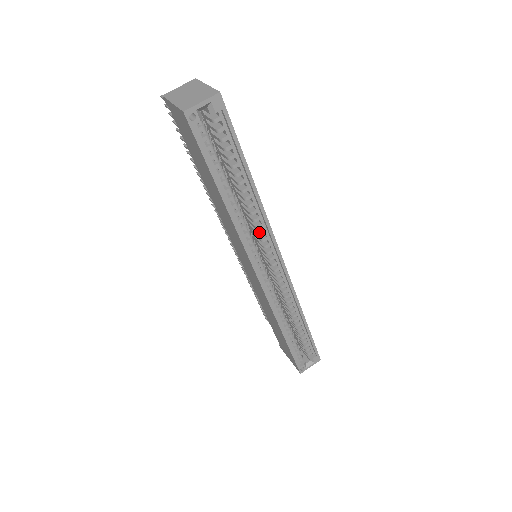
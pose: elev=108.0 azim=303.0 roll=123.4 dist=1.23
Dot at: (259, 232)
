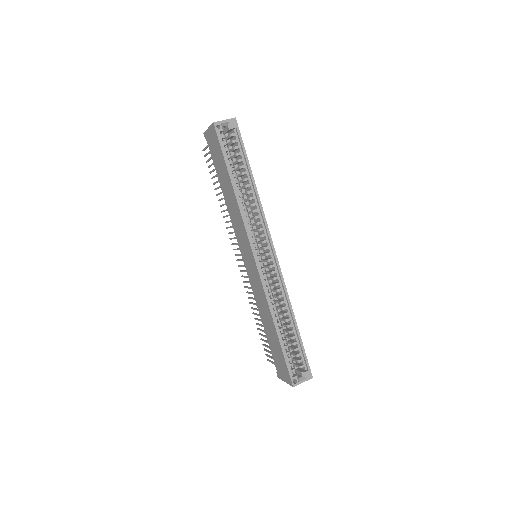
Dot at: (257, 222)
